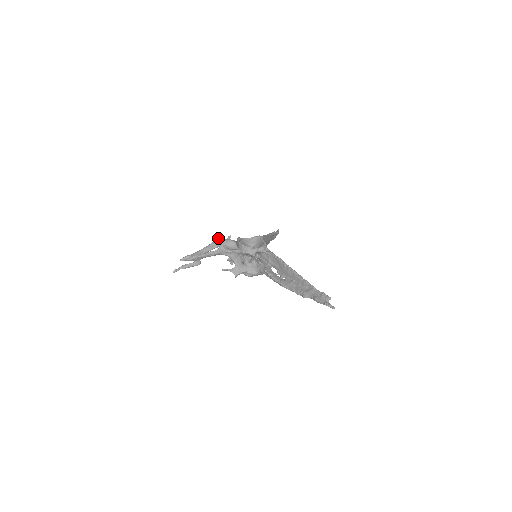
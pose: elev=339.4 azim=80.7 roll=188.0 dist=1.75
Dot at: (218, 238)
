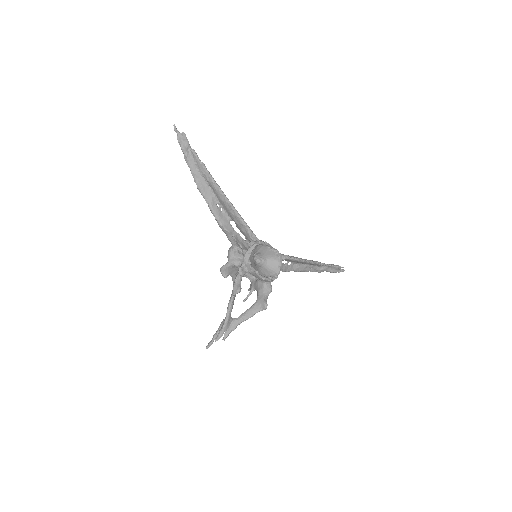
Dot at: (239, 292)
